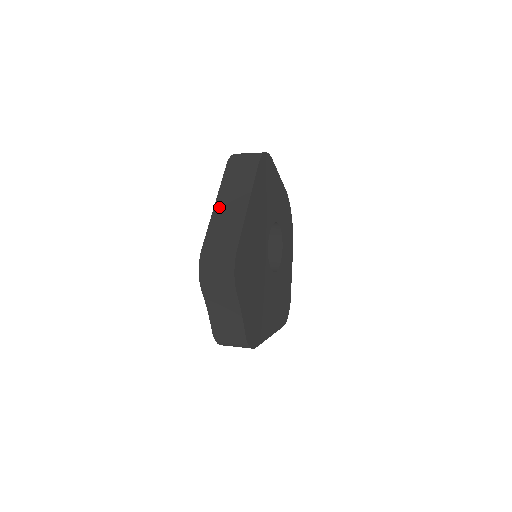
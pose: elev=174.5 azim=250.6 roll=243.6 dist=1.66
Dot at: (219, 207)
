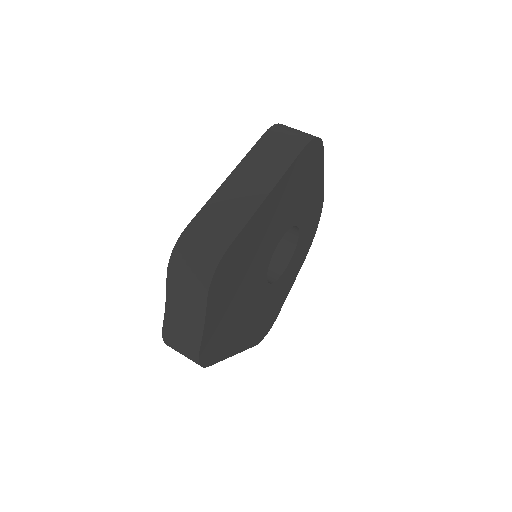
Dot at: (232, 182)
